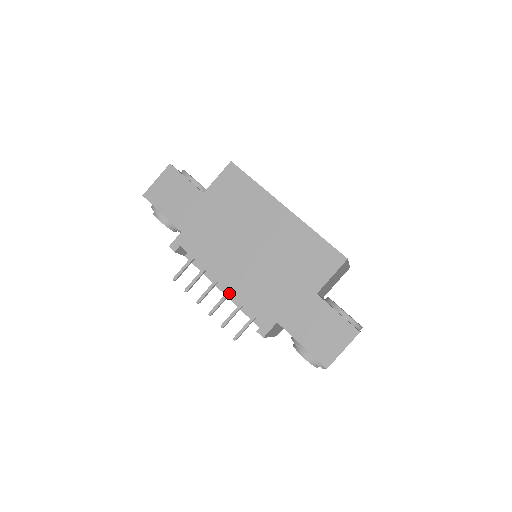
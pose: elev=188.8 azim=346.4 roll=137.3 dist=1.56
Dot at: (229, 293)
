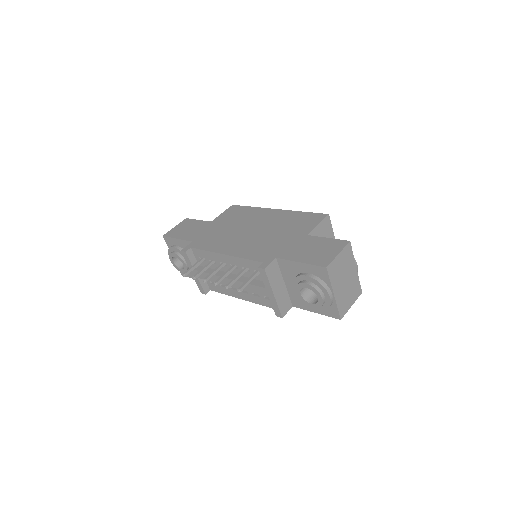
Dot at: (233, 267)
